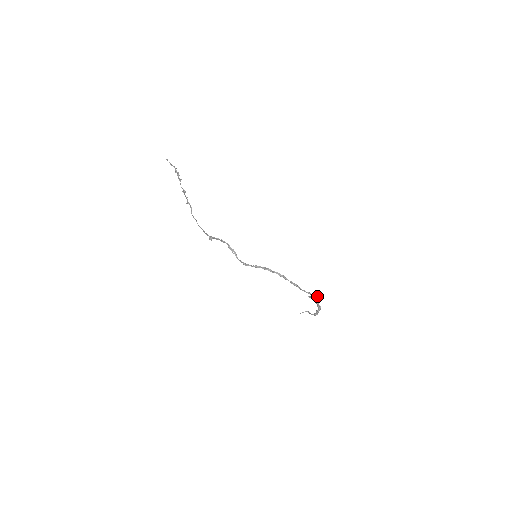
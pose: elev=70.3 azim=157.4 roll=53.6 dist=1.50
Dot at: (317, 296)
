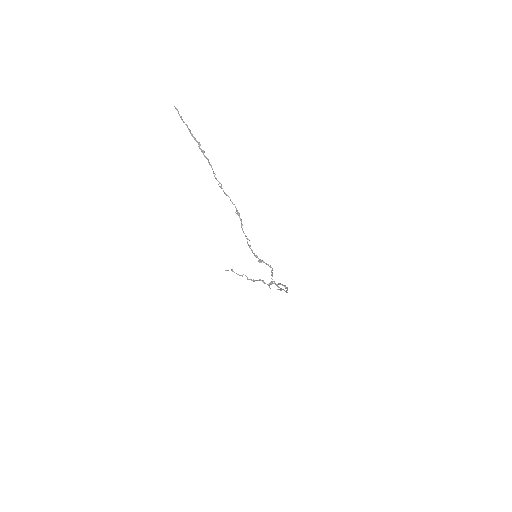
Dot at: occluded
